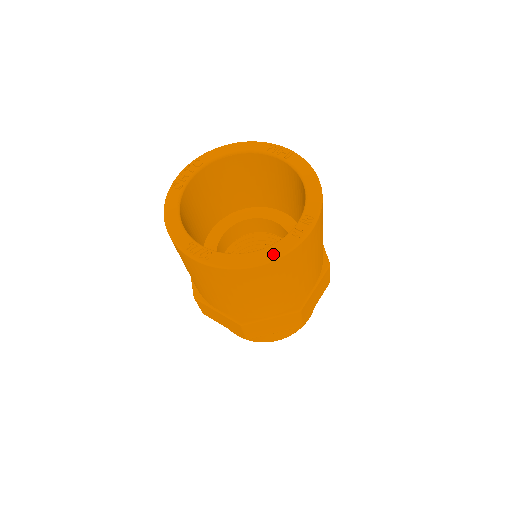
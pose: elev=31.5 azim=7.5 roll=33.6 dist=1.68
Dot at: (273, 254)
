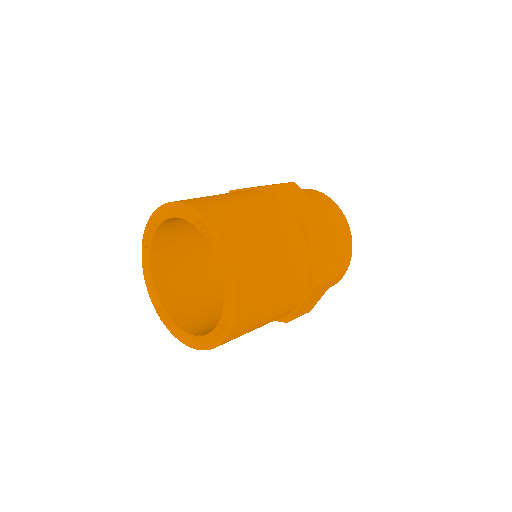
Dot at: (203, 346)
